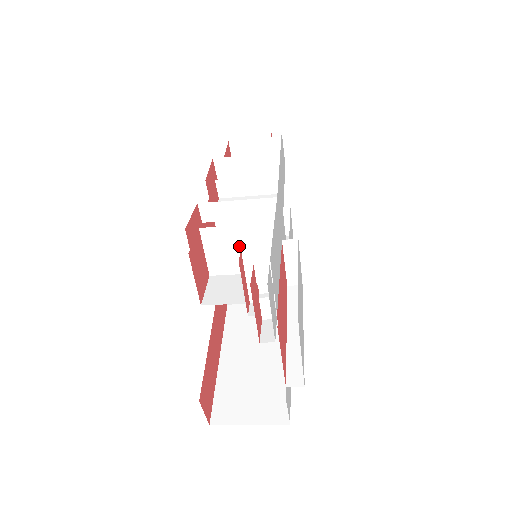
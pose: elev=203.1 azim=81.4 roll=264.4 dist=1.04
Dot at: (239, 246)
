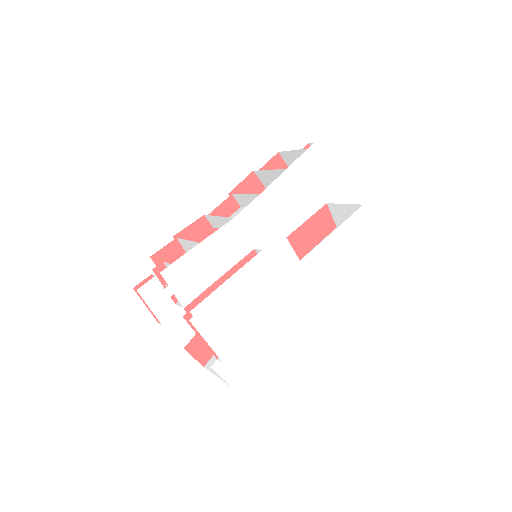
Dot at: occluded
